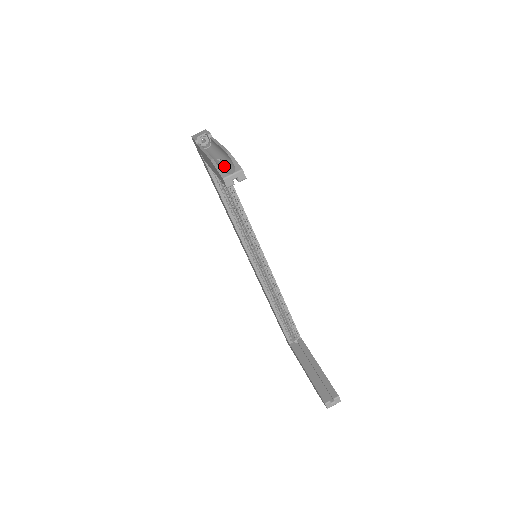
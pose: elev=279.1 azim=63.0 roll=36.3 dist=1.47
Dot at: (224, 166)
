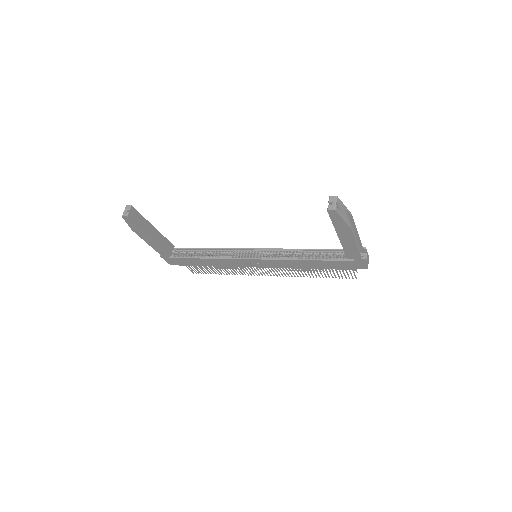
Dot at: occluded
